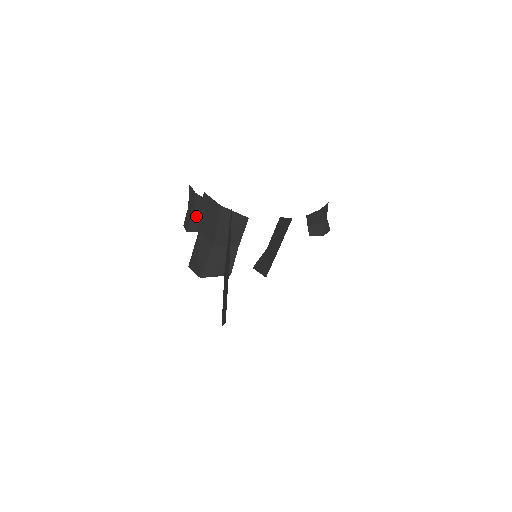
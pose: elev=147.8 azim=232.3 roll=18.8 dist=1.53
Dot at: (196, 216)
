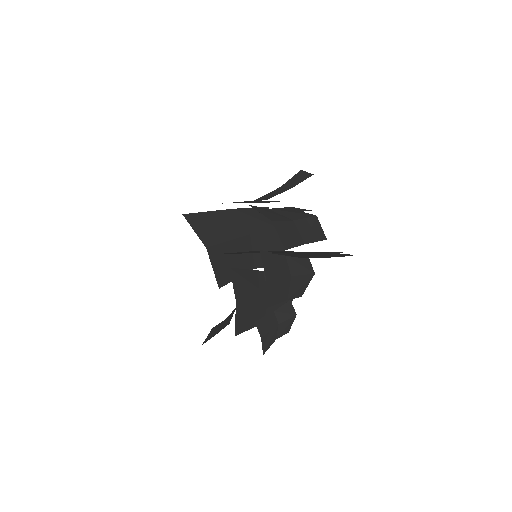
Dot at: occluded
